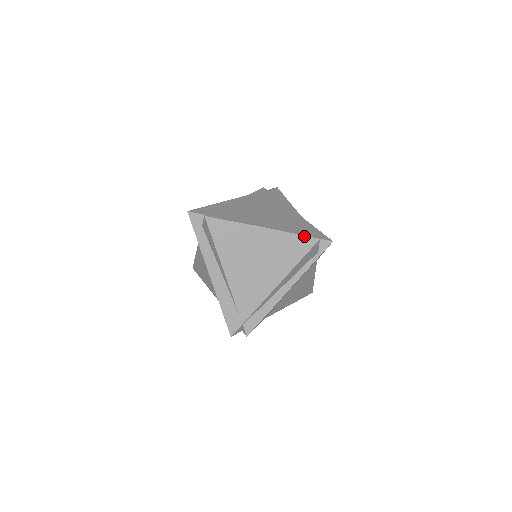
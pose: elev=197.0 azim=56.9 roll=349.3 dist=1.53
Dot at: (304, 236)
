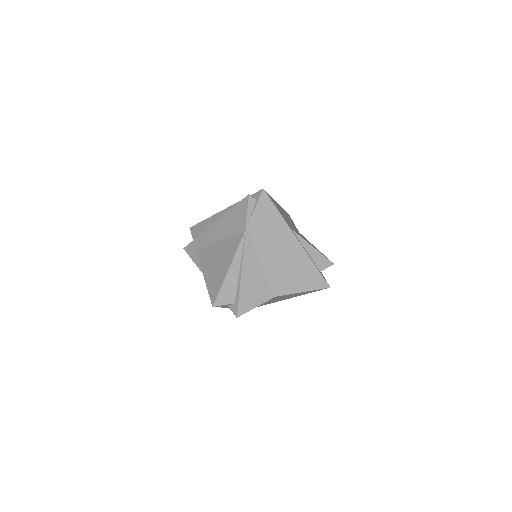
Dot at: occluded
